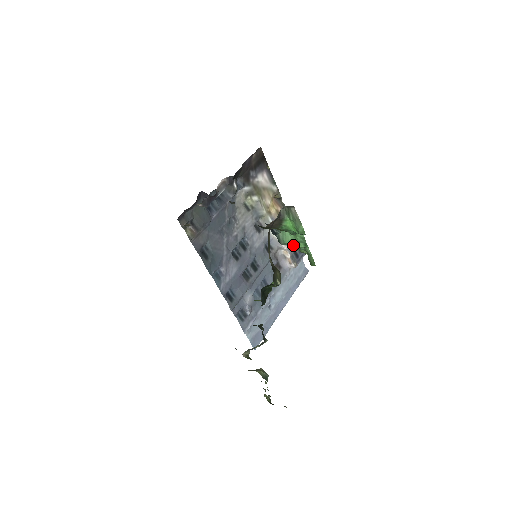
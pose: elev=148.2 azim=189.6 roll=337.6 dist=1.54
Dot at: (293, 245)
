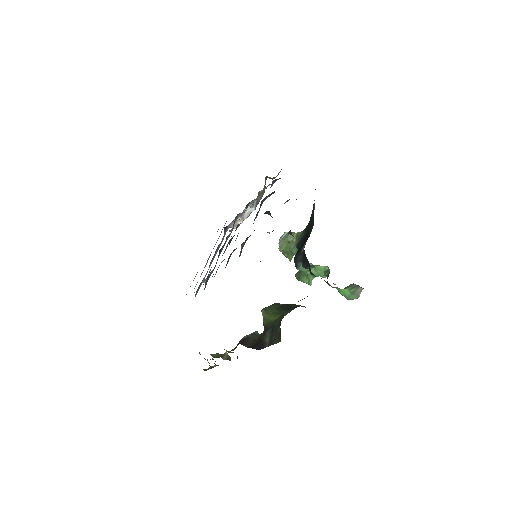
Dot at: (305, 272)
